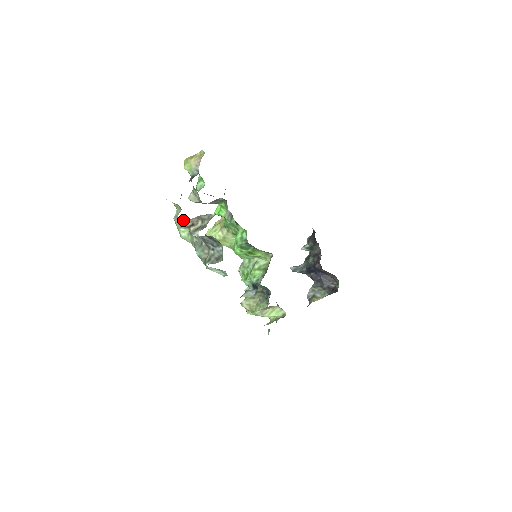
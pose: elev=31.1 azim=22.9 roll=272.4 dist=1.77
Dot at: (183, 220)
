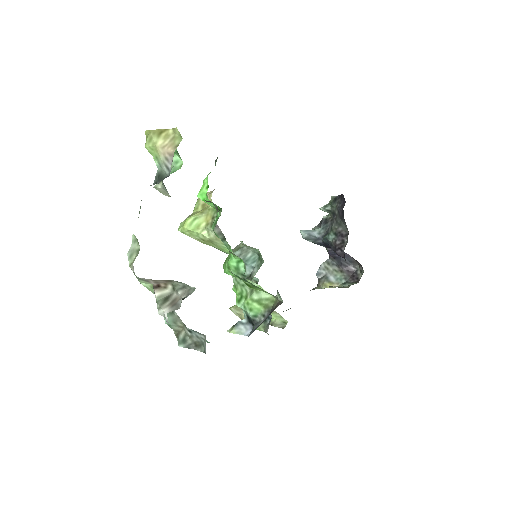
Dot at: occluded
